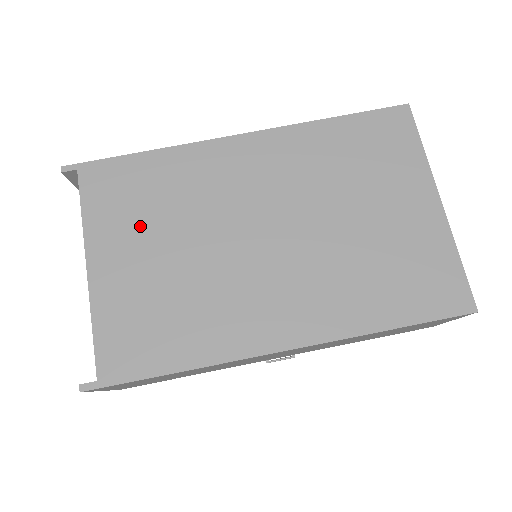
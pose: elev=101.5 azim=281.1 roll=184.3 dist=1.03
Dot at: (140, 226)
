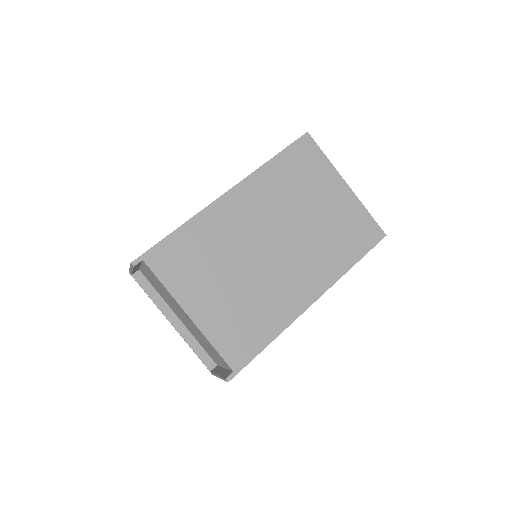
Dot at: (204, 276)
